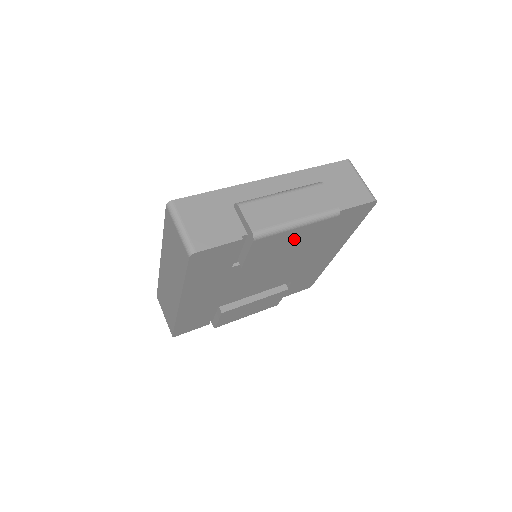
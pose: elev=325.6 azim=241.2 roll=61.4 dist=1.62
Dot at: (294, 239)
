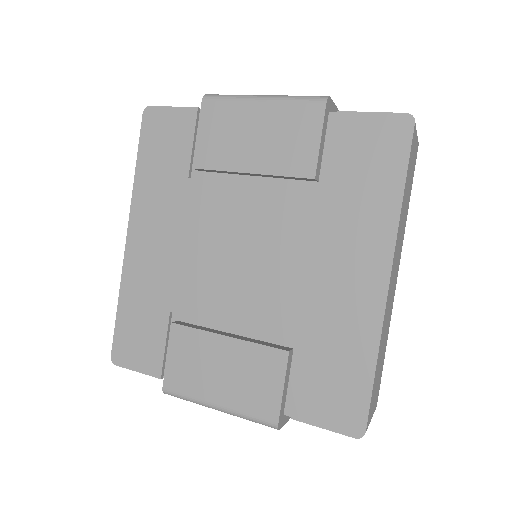
Dot at: (261, 134)
